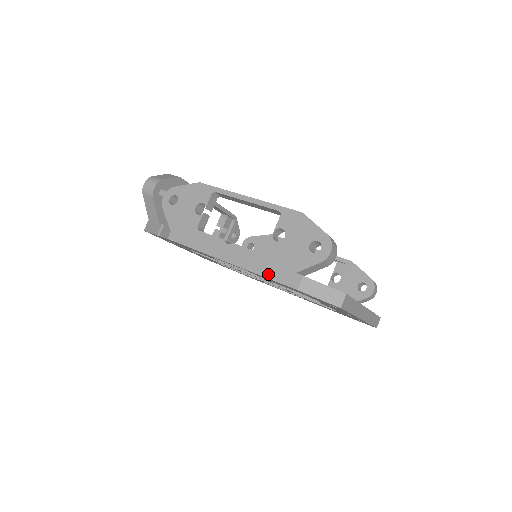
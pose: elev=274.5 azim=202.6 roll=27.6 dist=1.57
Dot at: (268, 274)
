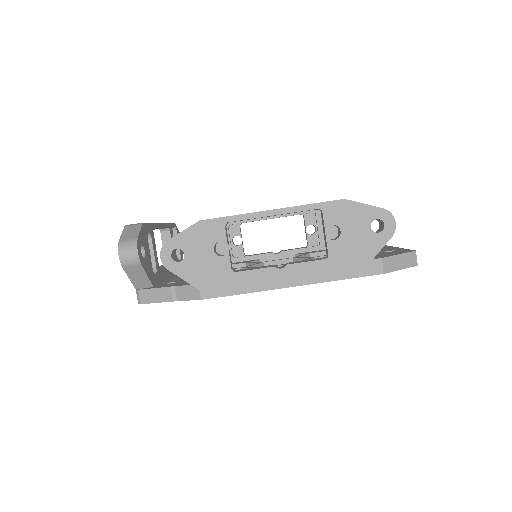
Dot at: (345, 275)
